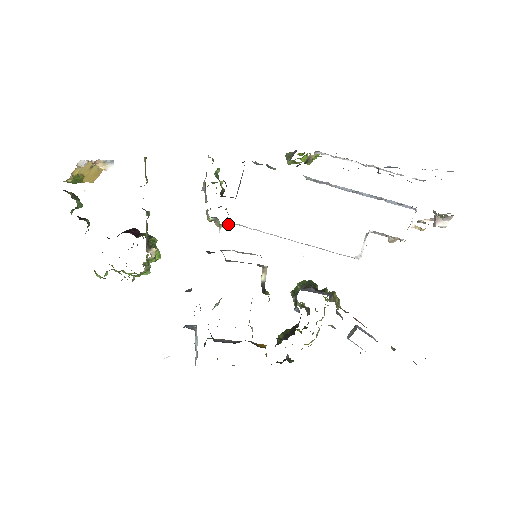
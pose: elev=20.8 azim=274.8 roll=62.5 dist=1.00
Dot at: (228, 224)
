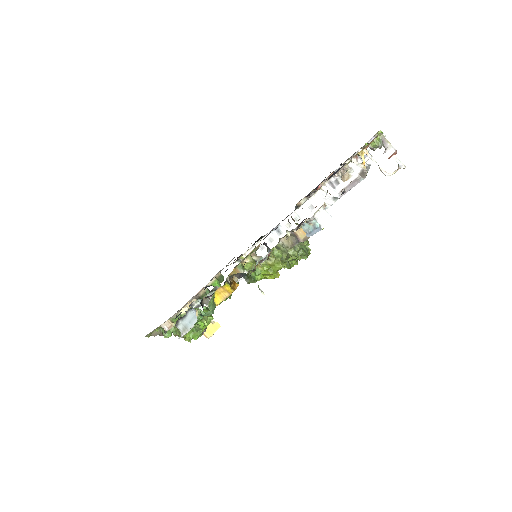
Dot at: occluded
